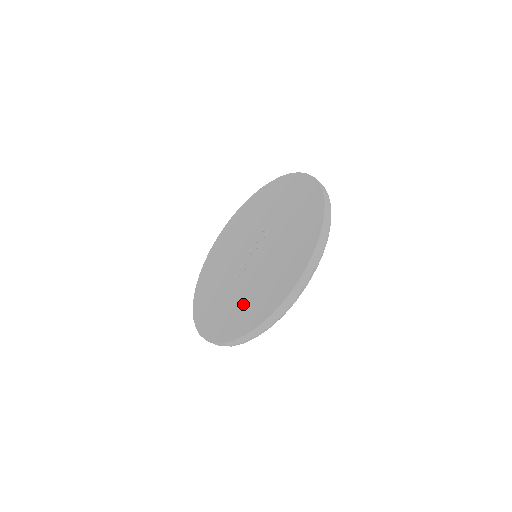
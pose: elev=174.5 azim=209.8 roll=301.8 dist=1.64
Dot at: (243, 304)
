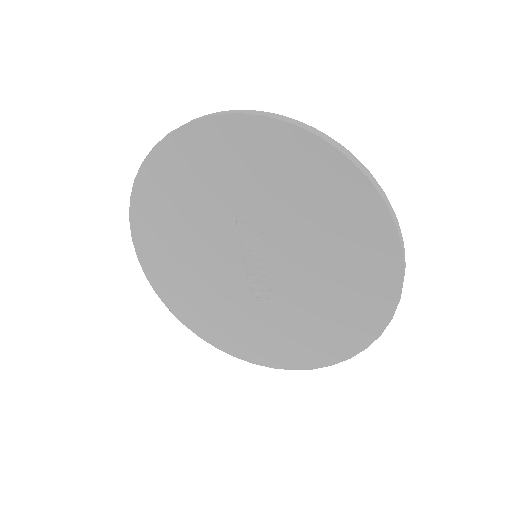
Dot at: (308, 328)
